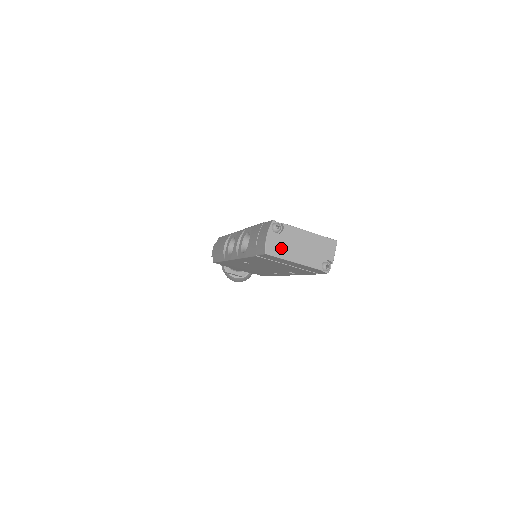
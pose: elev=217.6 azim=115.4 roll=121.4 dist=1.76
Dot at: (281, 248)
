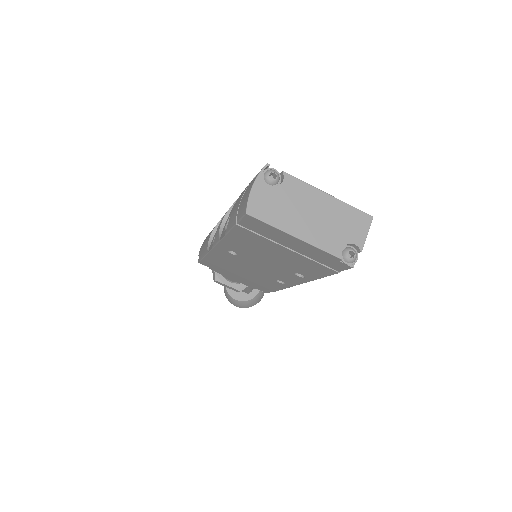
Dot at: (275, 209)
